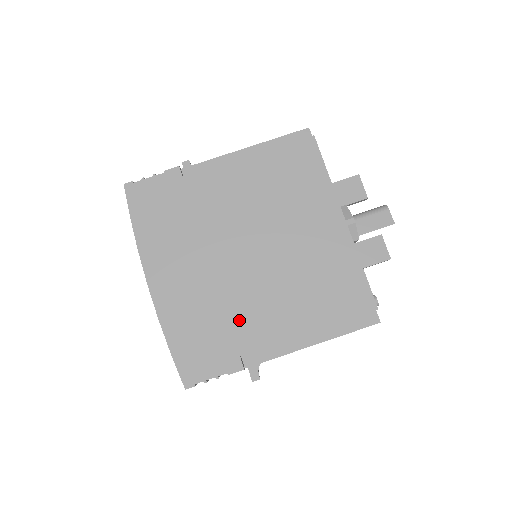
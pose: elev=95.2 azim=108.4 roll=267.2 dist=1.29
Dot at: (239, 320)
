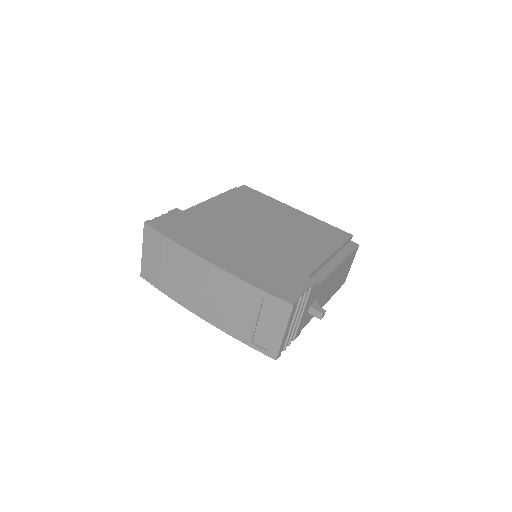
Dot at: (288, 260)
